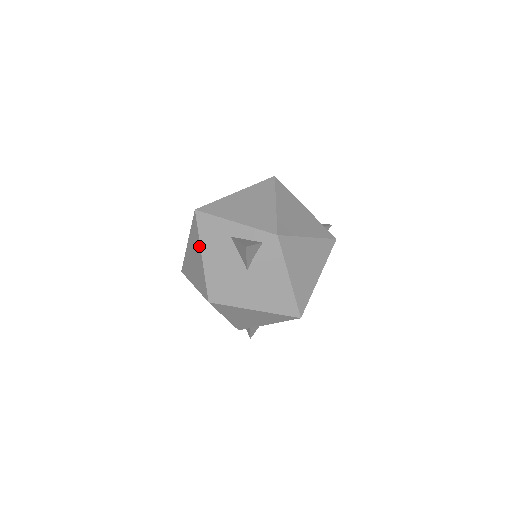
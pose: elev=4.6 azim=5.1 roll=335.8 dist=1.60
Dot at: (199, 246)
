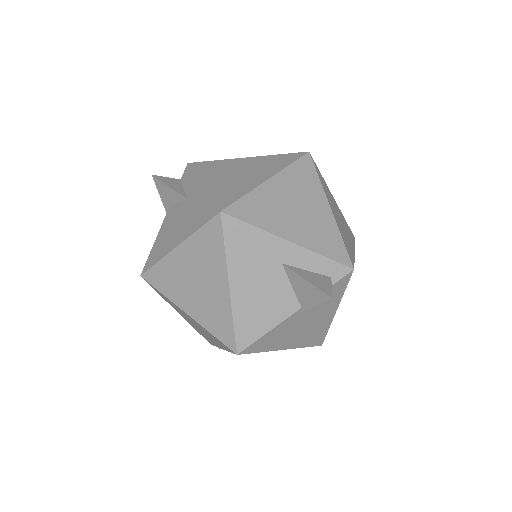
Dot at: (224, 271)
